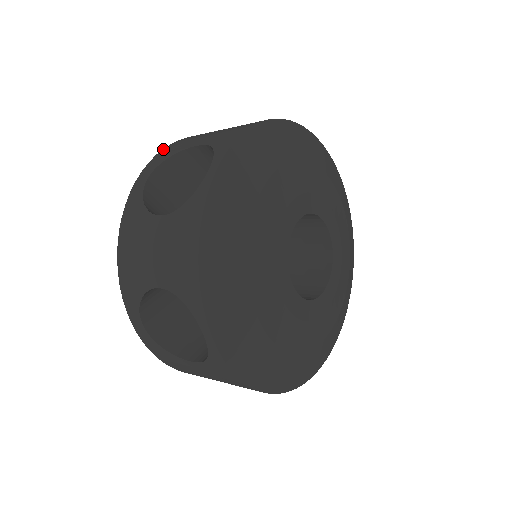
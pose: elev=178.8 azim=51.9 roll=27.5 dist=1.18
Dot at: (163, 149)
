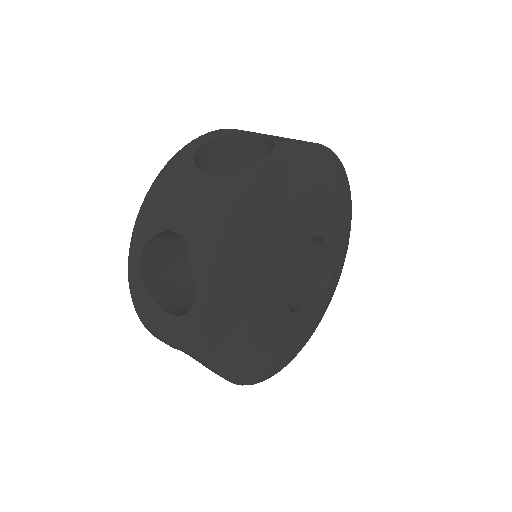
Dot at: (140, 210)
